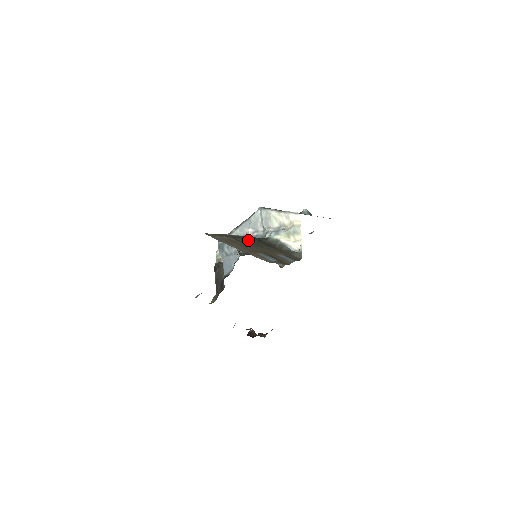
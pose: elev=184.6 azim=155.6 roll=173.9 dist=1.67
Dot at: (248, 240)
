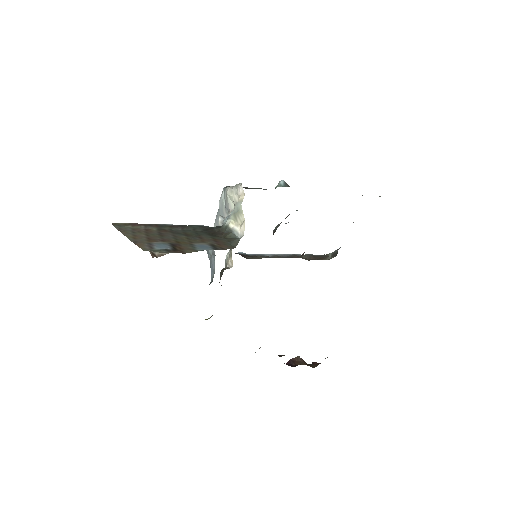
Dot at: (183, 229)
